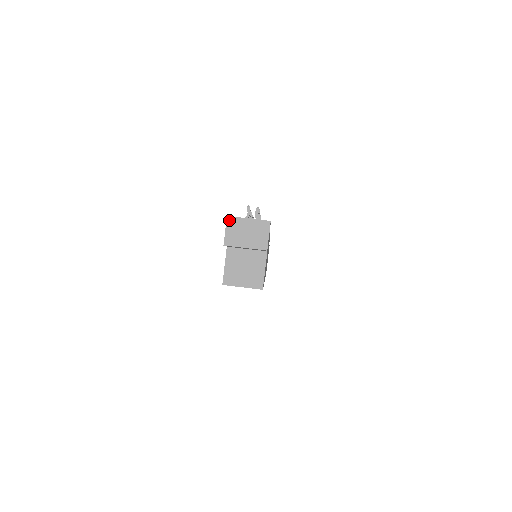
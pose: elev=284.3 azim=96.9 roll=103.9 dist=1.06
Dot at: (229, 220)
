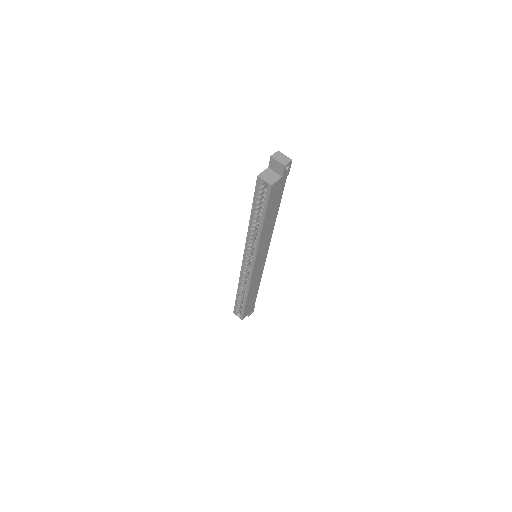
Dot at: (278, 152)
